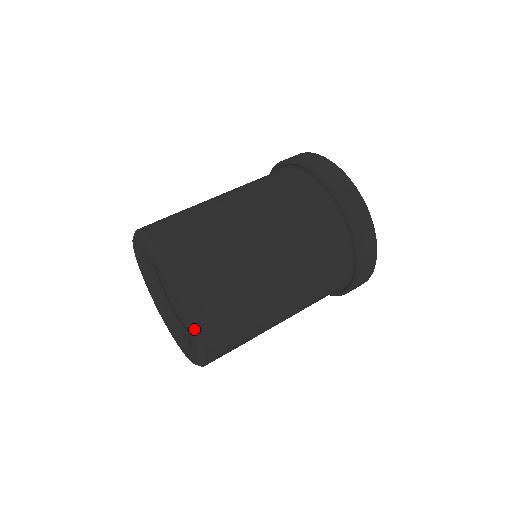
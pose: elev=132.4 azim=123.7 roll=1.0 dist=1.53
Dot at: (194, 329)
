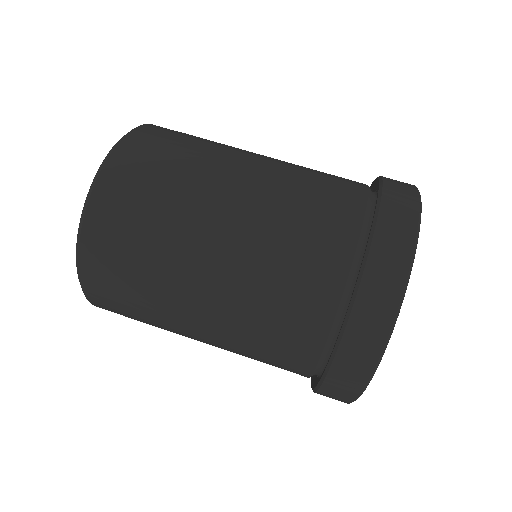
Dot at: occluded
